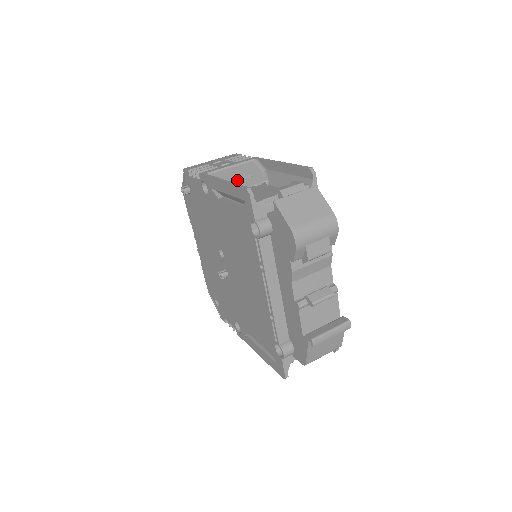
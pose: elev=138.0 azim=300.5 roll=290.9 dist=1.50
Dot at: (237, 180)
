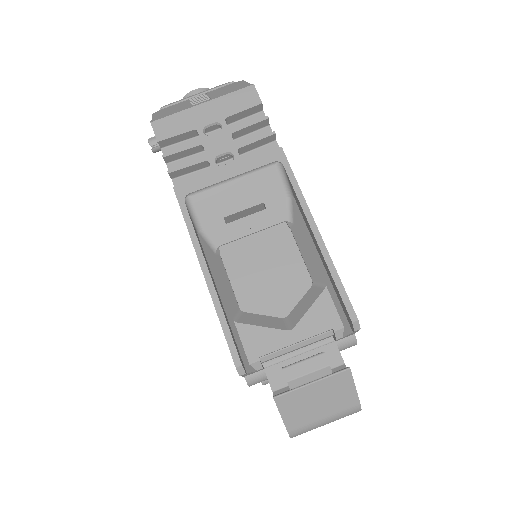
Dot at: (239, 212)
